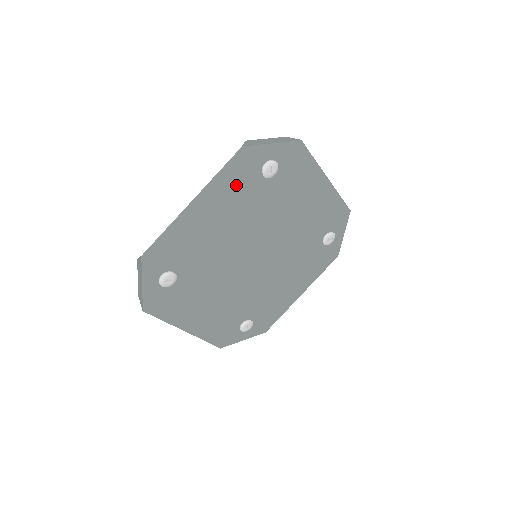
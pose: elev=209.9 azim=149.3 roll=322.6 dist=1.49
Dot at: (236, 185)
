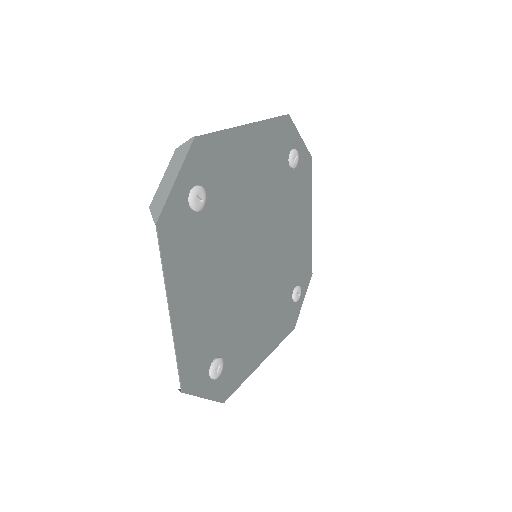
Dot at: (186, 251)
